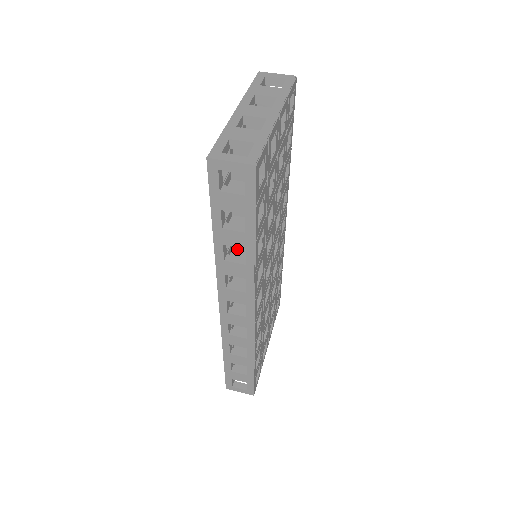
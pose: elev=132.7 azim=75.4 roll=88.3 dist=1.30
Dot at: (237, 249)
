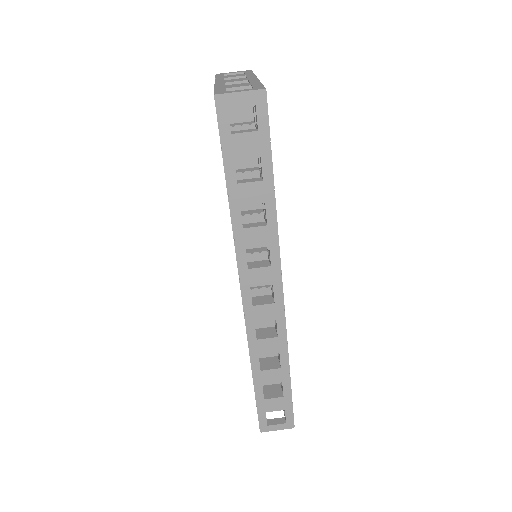
Dot at: occluded
